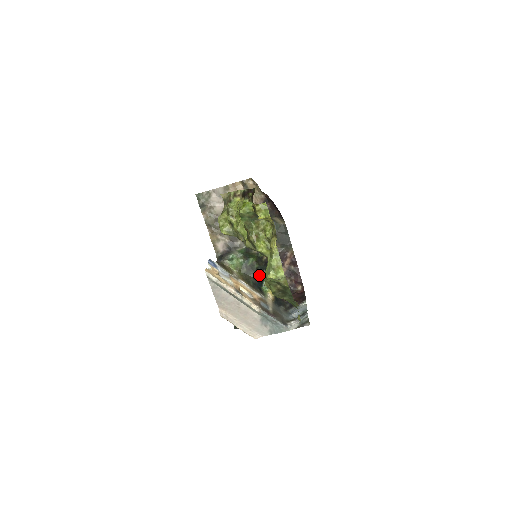
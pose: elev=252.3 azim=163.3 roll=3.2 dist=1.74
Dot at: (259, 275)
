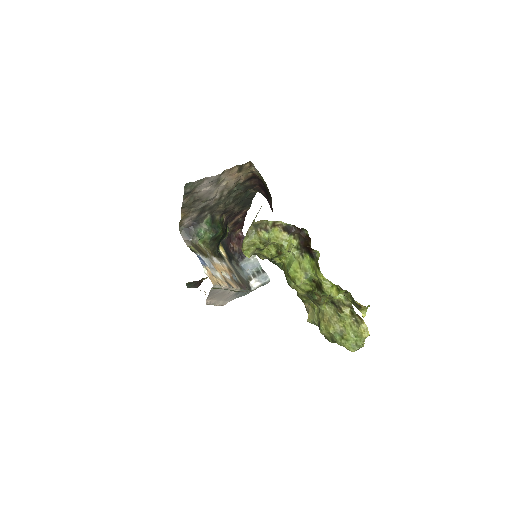
Dot at: occluded
